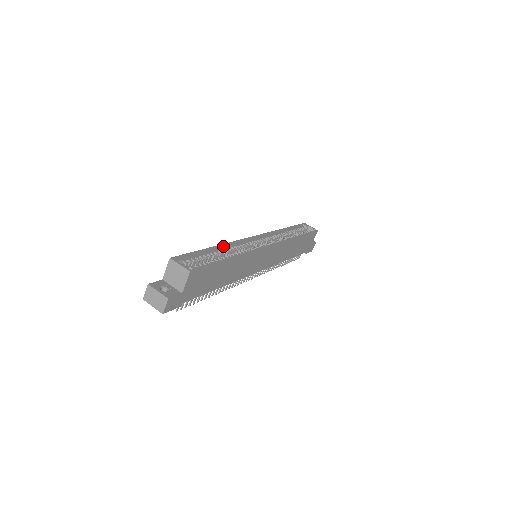
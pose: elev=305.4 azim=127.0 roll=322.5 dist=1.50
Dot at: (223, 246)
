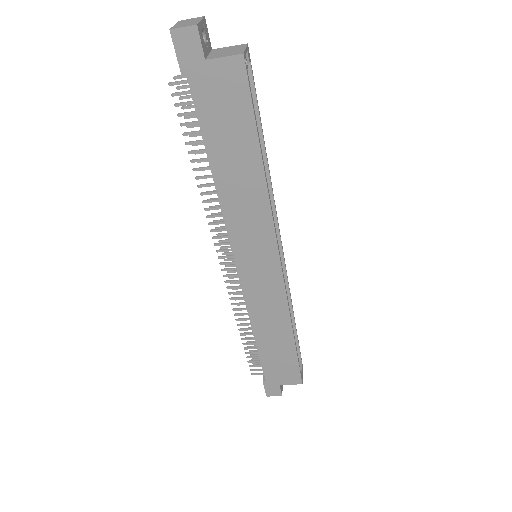
Dot at: (267, 169)
